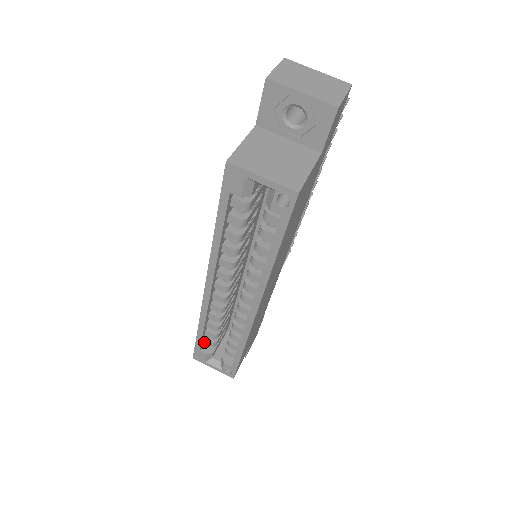
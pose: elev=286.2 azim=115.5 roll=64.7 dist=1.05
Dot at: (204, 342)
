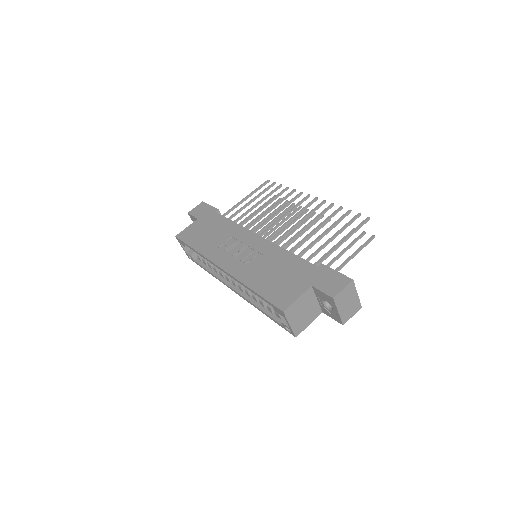
Dot at: occluded
